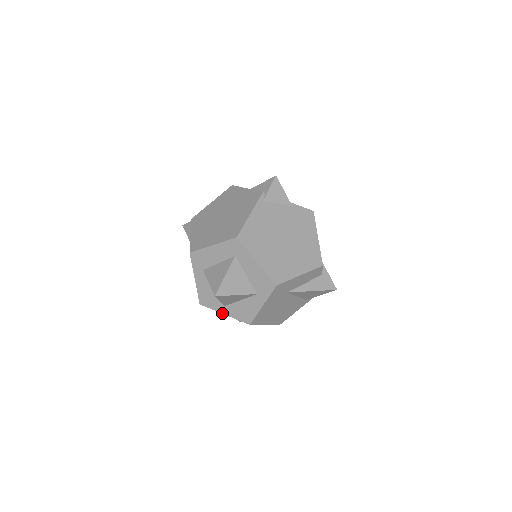
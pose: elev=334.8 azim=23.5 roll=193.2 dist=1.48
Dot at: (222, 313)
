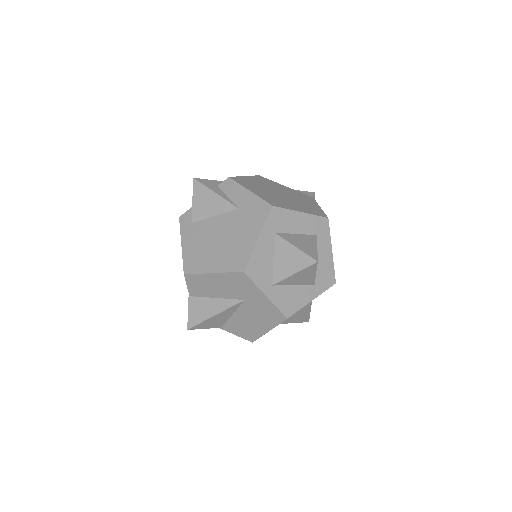
Dot at: (265, 293)
